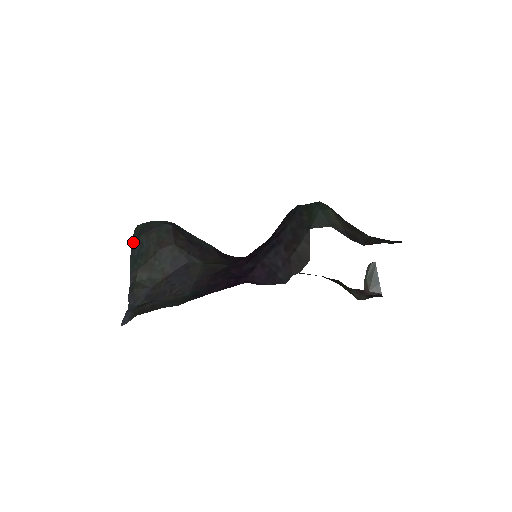
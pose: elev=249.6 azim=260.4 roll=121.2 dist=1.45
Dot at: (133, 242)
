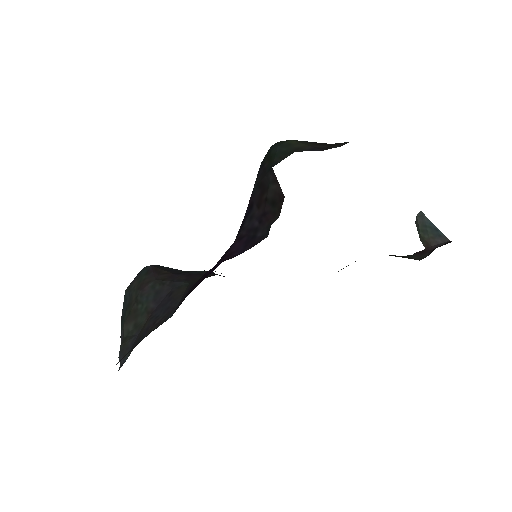
Dot at: occluded
